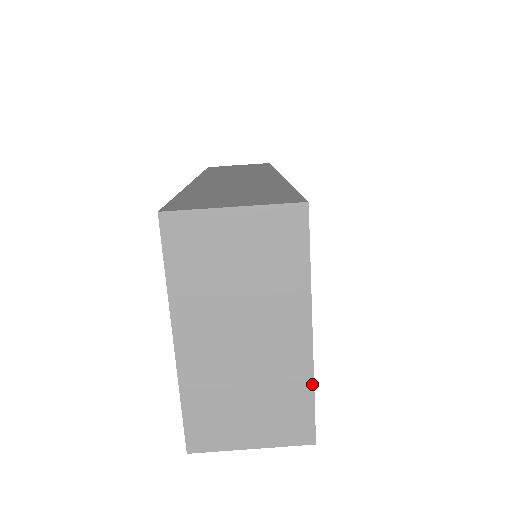
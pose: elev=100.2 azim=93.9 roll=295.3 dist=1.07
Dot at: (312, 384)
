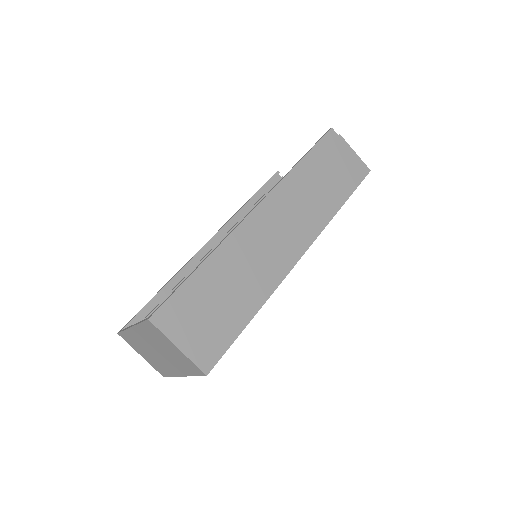
Dot at: (173, 376)
